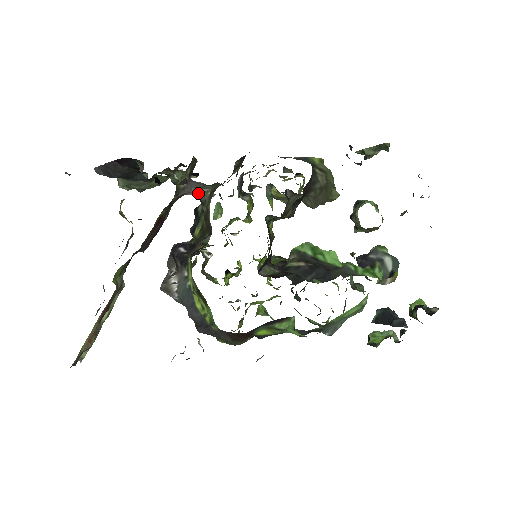
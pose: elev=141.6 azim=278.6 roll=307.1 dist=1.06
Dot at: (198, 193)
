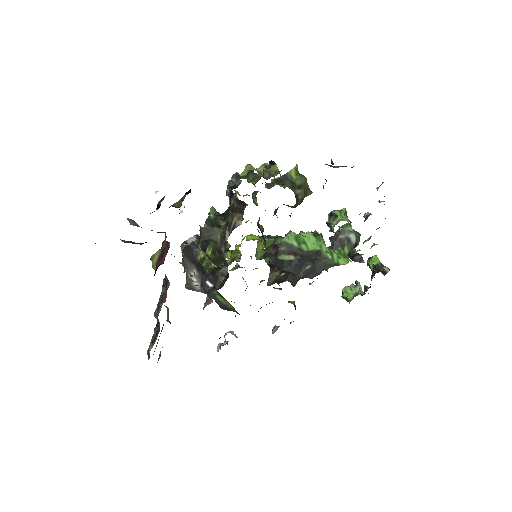
Dot at: (210, 237)
